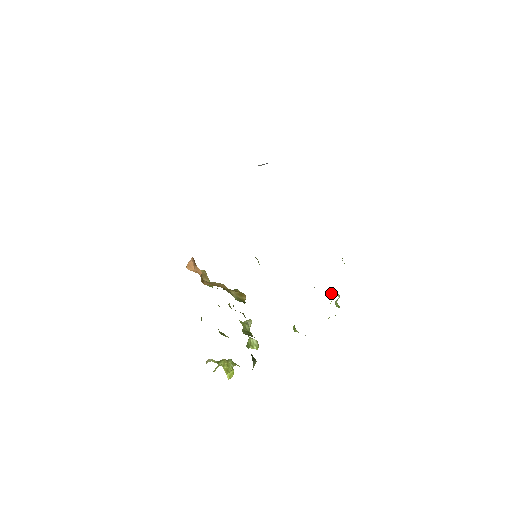
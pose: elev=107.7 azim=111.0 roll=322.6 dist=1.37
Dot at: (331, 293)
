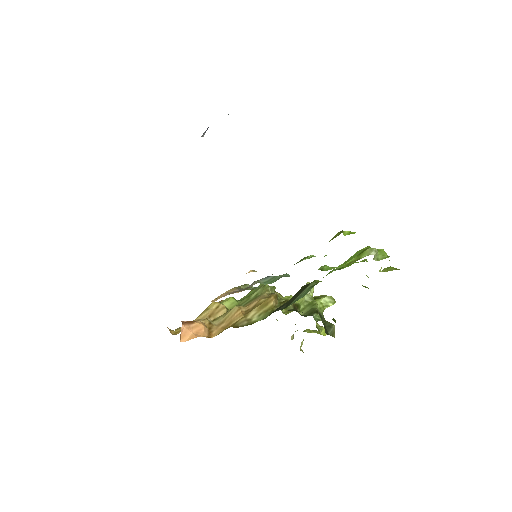
Dot at: (362, 254)
